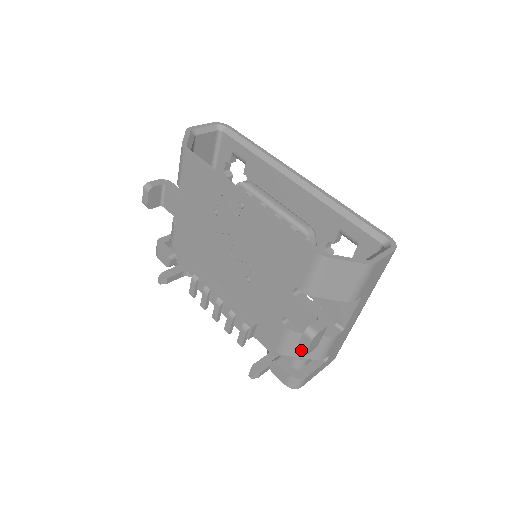
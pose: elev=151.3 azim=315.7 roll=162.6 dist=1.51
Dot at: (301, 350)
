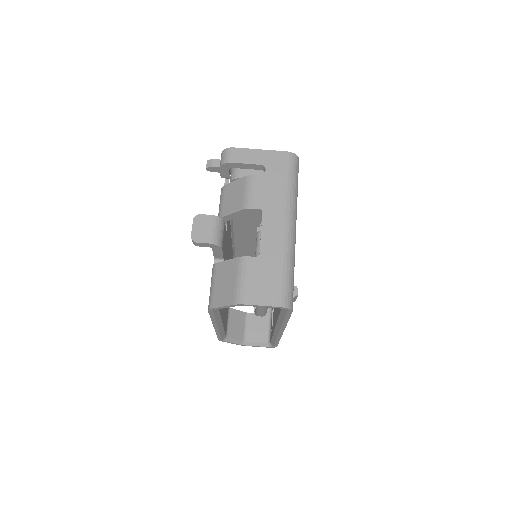
Dot at: occluded
